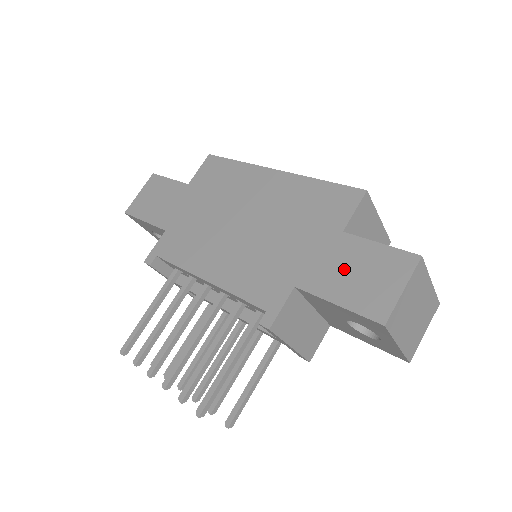
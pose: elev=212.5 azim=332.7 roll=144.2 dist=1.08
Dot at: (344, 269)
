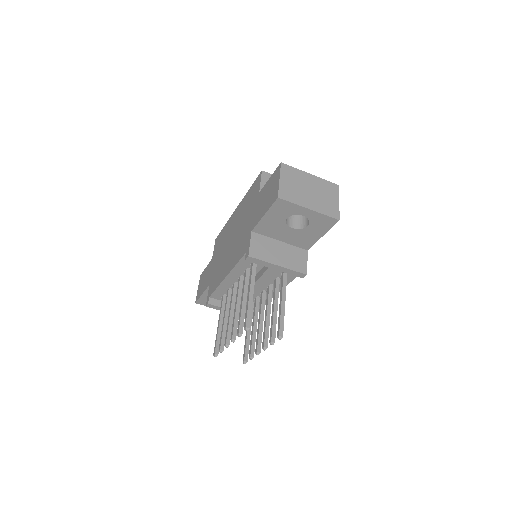
Dot at: (263, 202)
